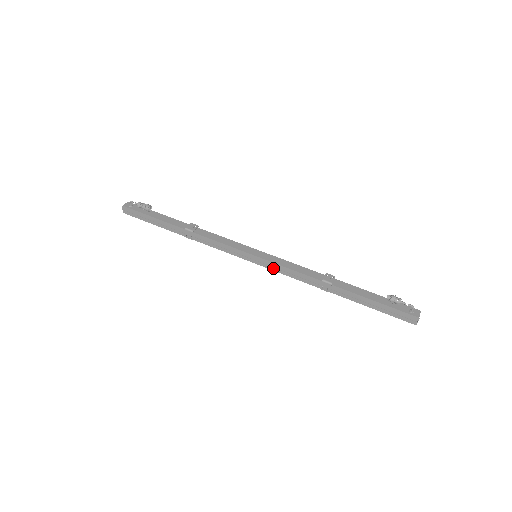
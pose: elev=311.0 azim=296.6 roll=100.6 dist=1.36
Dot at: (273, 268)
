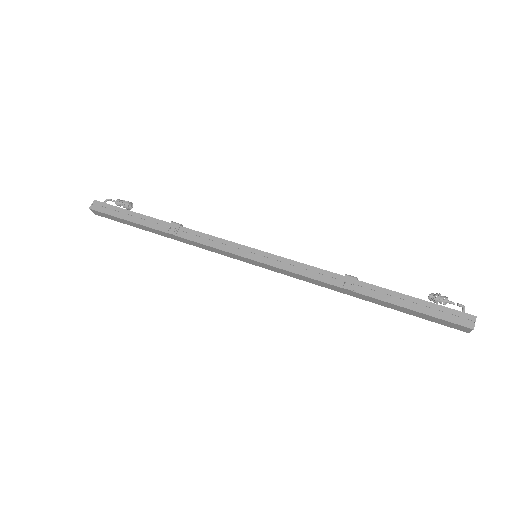
Dot at: (279, 264)
